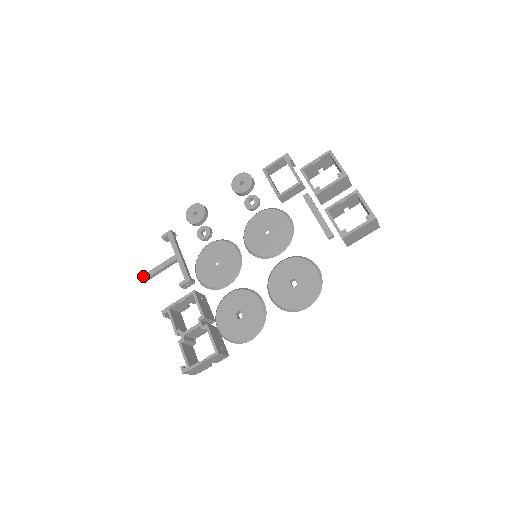
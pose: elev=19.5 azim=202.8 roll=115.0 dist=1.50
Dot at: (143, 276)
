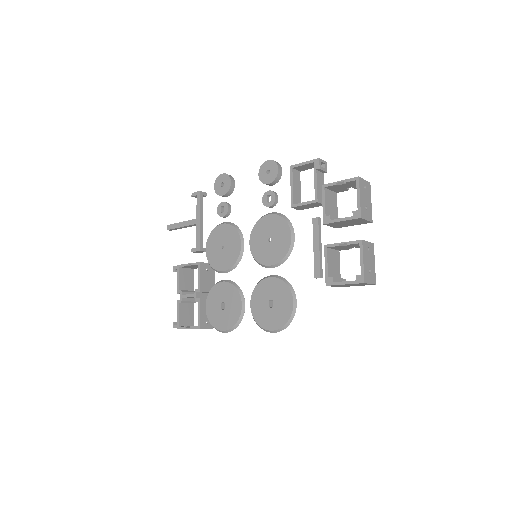
Dot at: (170, 225)
